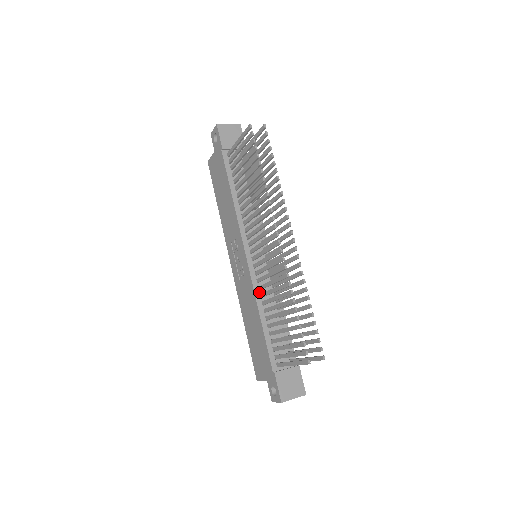
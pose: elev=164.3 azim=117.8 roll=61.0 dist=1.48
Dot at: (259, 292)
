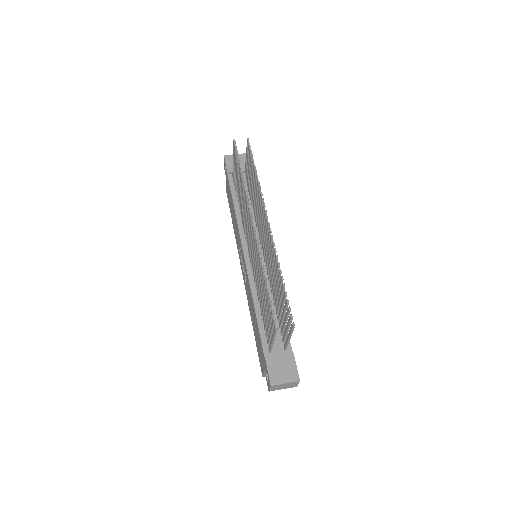
Dot at: (255, 285)
